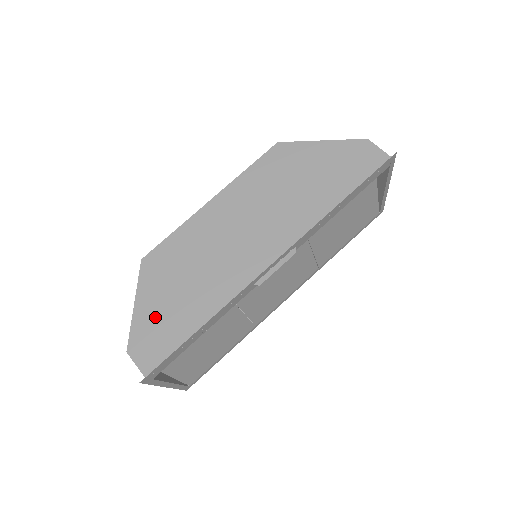
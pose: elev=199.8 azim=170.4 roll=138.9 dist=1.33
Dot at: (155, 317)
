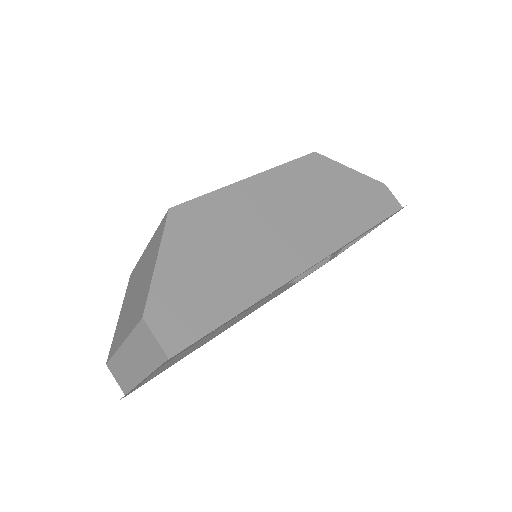
Dot at: (185, 283)
